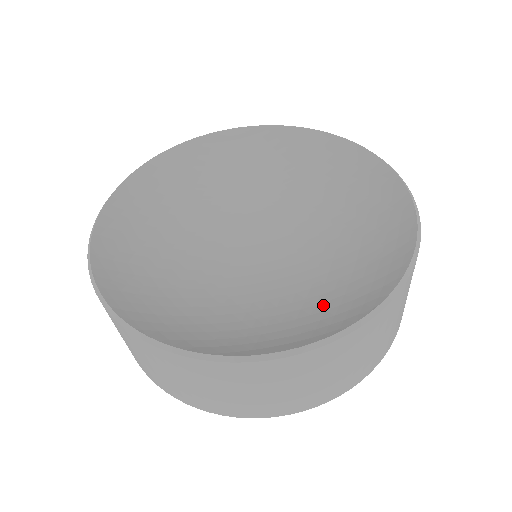
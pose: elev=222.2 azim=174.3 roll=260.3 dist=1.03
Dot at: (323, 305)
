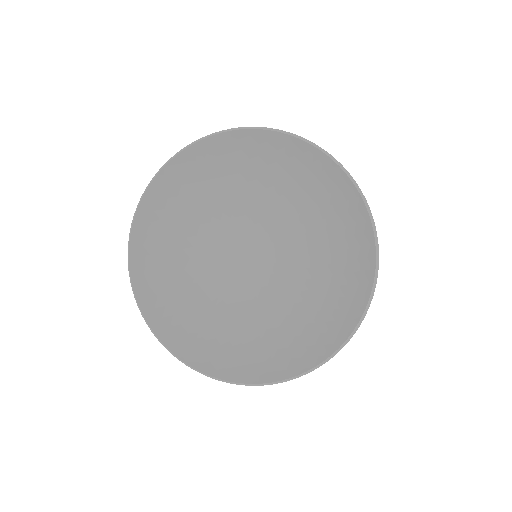
Dot at: (300, 328)
